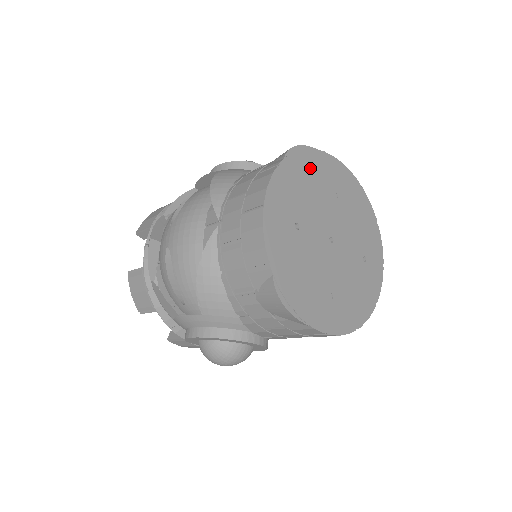
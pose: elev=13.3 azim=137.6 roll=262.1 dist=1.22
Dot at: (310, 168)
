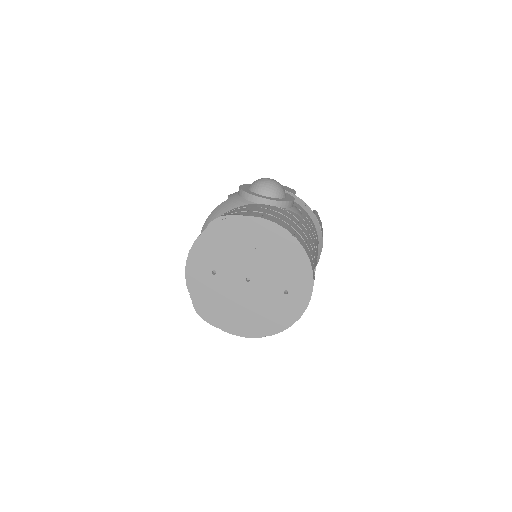
Dot at: (231, 231)
